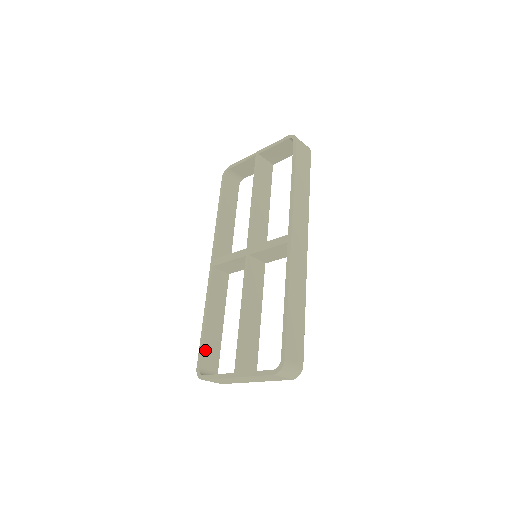
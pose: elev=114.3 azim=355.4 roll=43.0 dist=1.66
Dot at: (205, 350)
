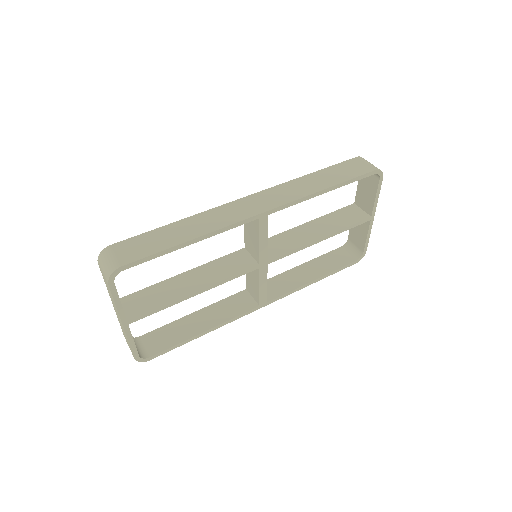
Dot at: (161, 331)
